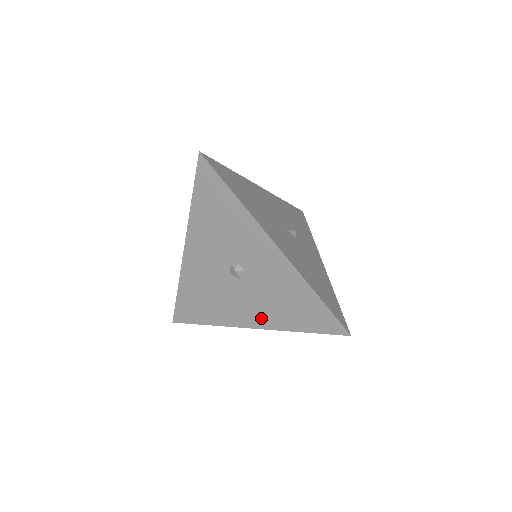
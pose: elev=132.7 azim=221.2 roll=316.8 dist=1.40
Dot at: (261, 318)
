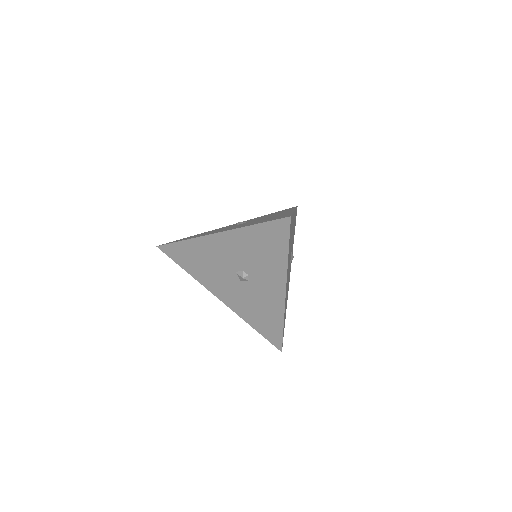
Dot at: (233, 303)
